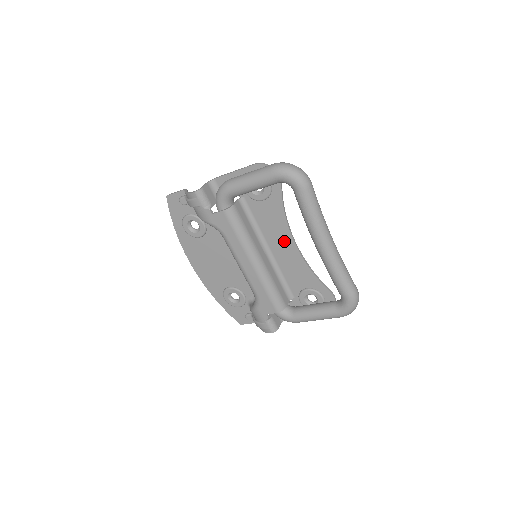
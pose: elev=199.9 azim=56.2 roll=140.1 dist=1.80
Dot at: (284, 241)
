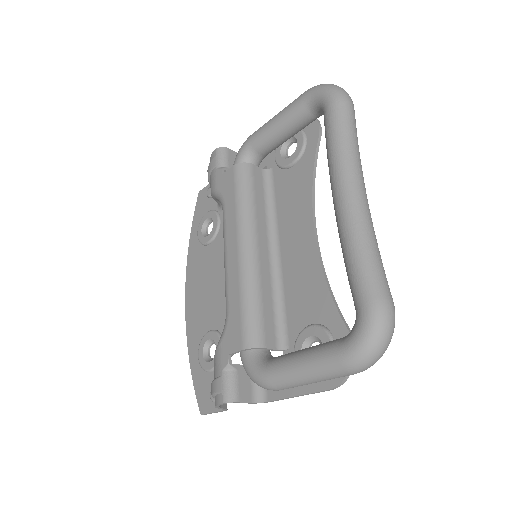
Dot at: (301, 230)
